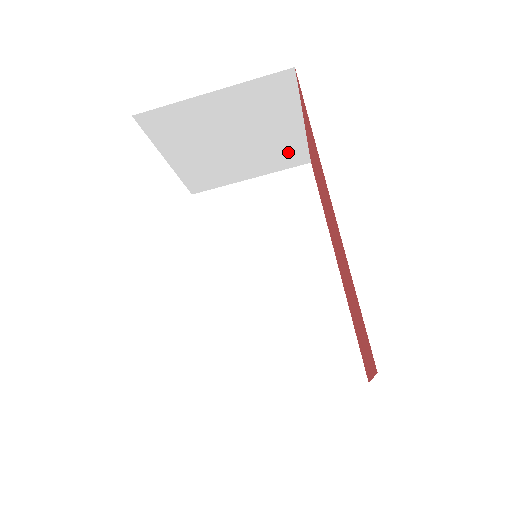
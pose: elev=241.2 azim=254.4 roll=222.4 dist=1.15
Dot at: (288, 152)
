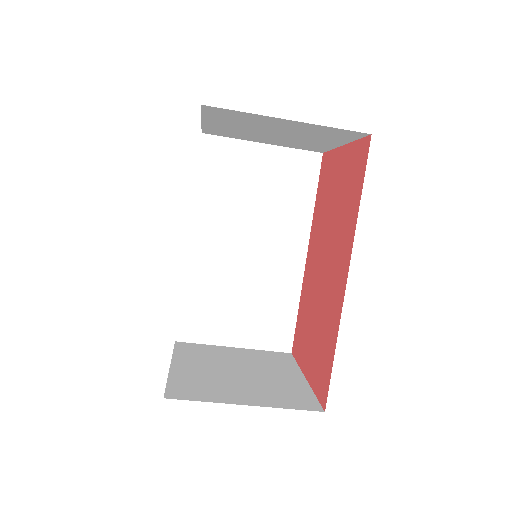
Dot at: (312, 146)
